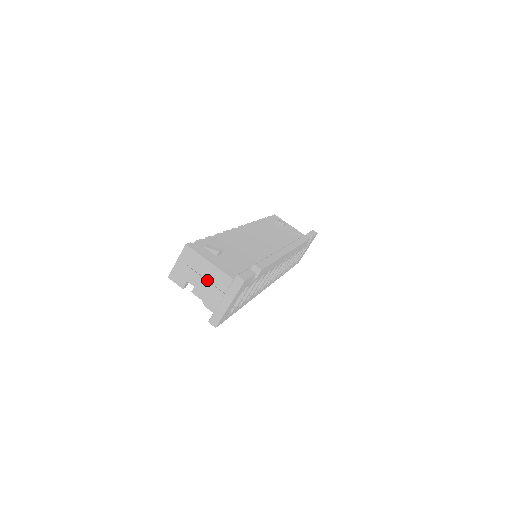
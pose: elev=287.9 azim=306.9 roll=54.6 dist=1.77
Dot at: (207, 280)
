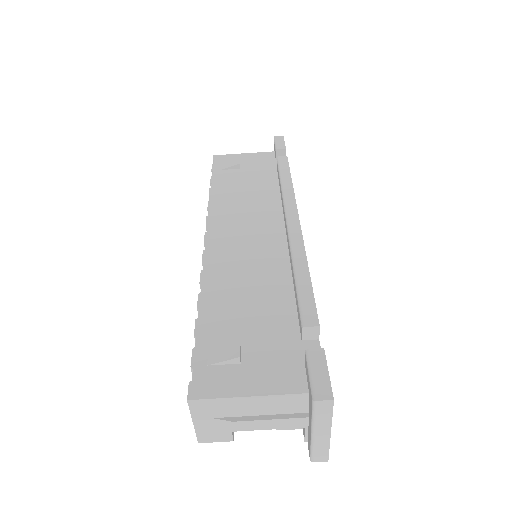
Dot at: (262, 416)
